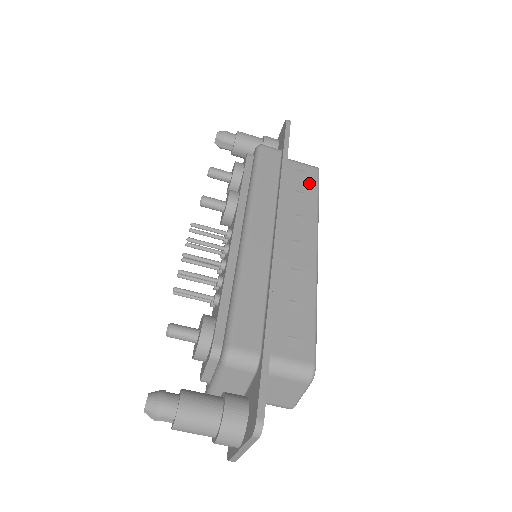
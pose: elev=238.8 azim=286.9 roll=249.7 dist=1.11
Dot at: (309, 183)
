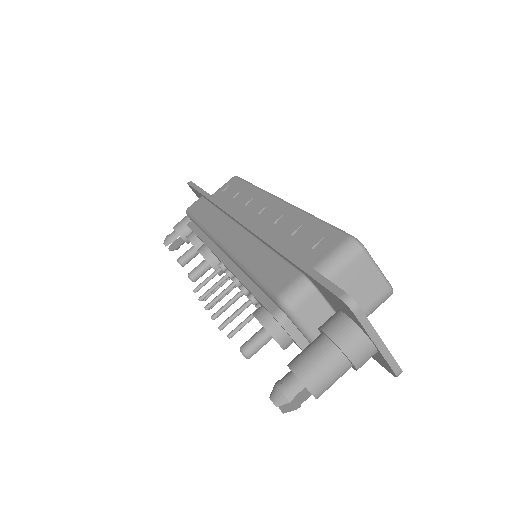
Dot at: (236, 186)
